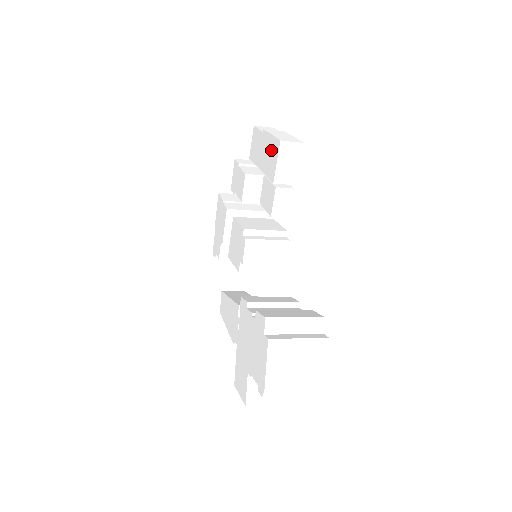
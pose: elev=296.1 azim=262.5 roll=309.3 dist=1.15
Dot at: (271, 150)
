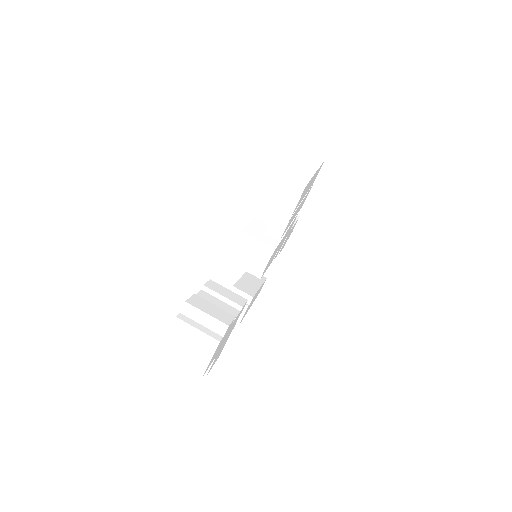
Dot at: occluded
